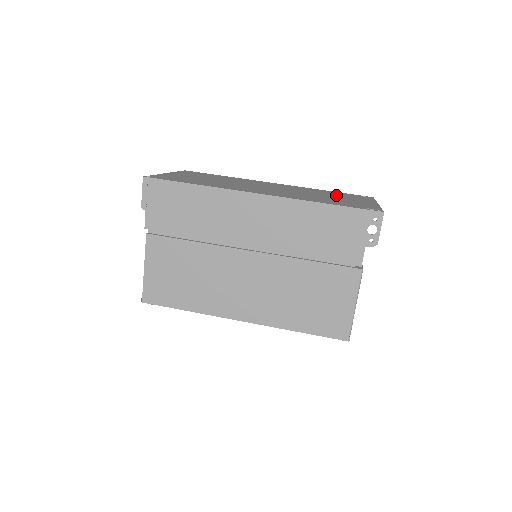
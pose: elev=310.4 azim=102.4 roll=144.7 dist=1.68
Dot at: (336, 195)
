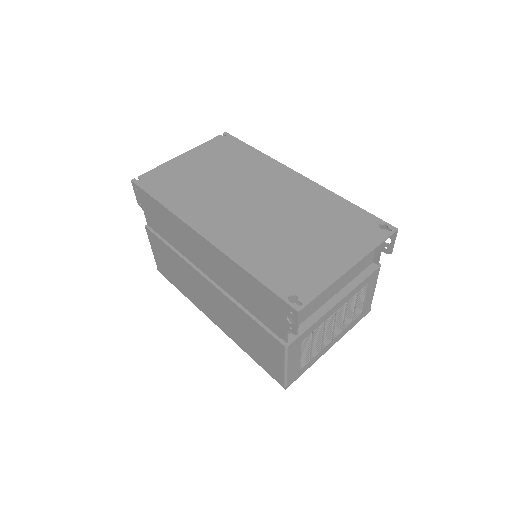
Dot at: (329, 227)
